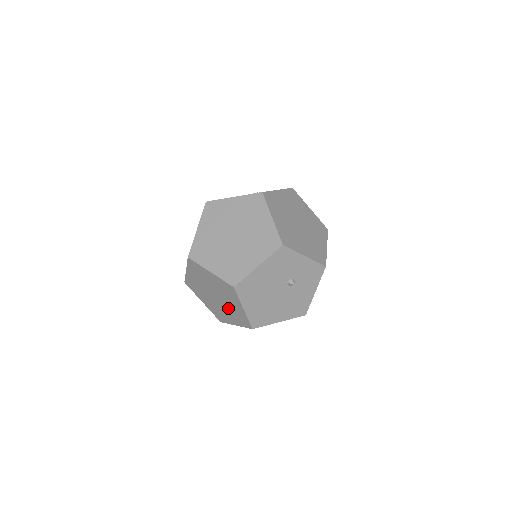
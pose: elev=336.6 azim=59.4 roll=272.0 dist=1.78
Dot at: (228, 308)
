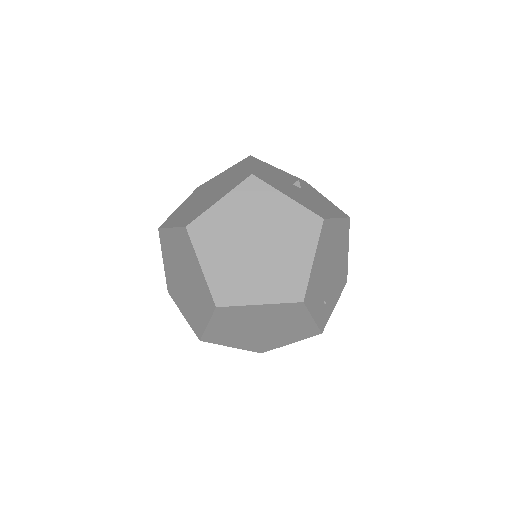
Dot at: (281, 237)
